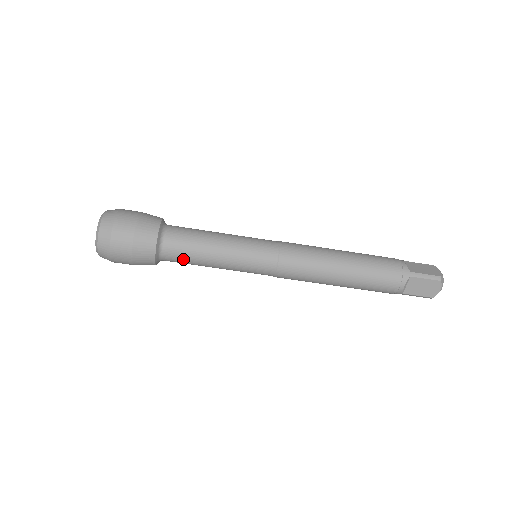
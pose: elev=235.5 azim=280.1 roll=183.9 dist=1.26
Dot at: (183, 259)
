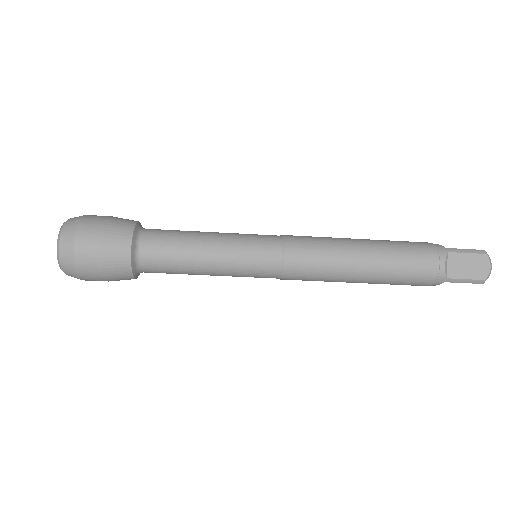
Dot at: (166, 259)
